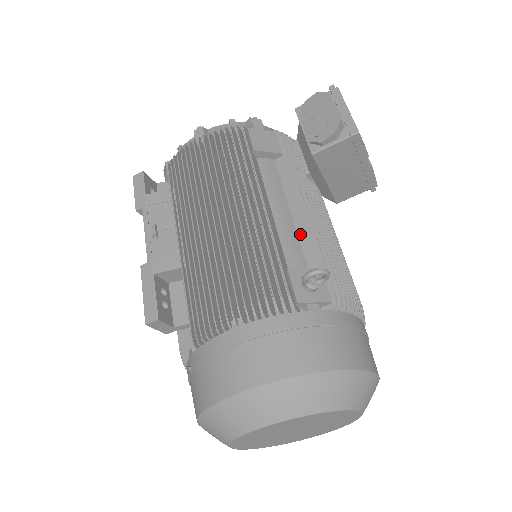
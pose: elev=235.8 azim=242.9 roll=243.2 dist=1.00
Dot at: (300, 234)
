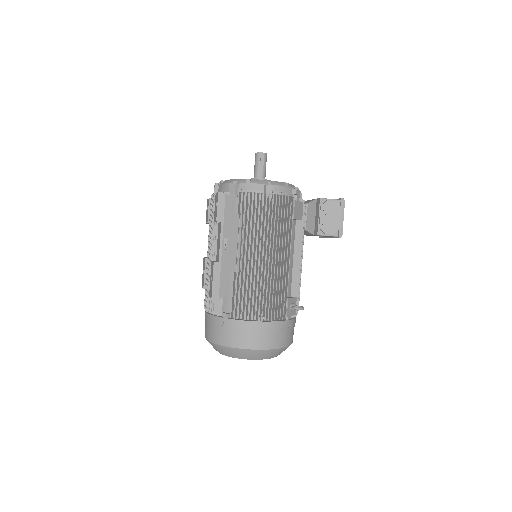
Dot at: (293, 274)
